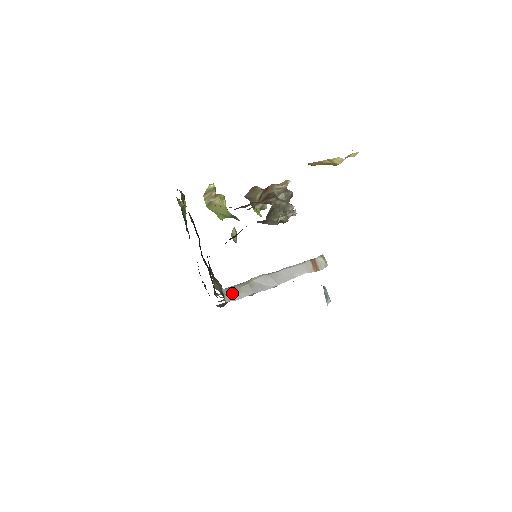
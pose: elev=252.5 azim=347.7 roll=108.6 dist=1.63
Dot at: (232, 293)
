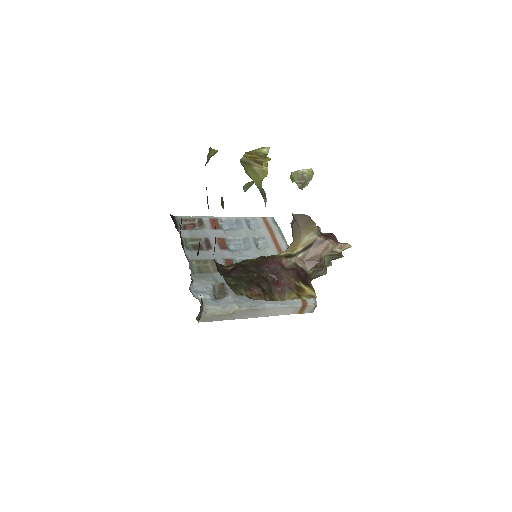
Dot at: (209, 317)
